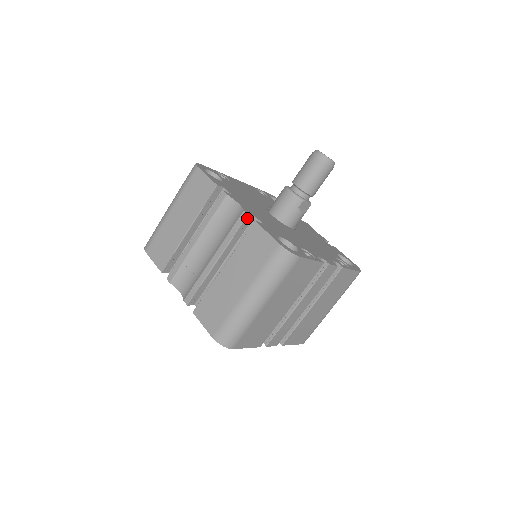
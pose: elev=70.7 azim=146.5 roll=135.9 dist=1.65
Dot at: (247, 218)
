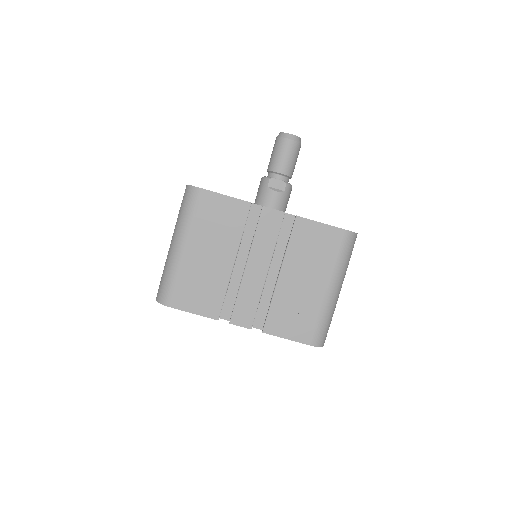
Dot at: occluded
